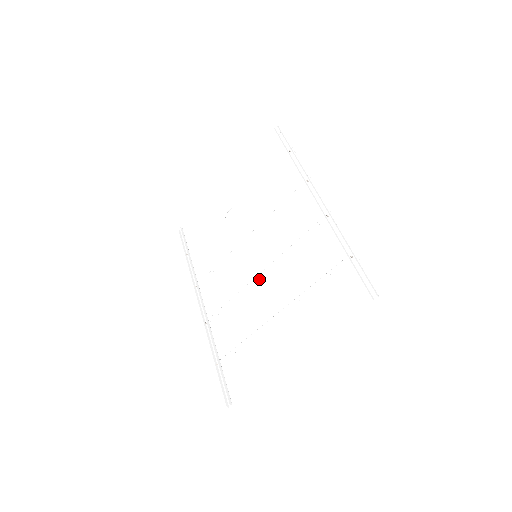
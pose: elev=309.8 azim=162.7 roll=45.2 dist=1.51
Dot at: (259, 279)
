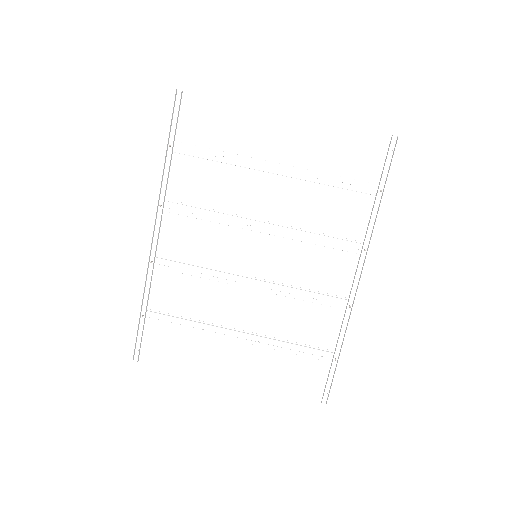
Dot at: (242, 283)
